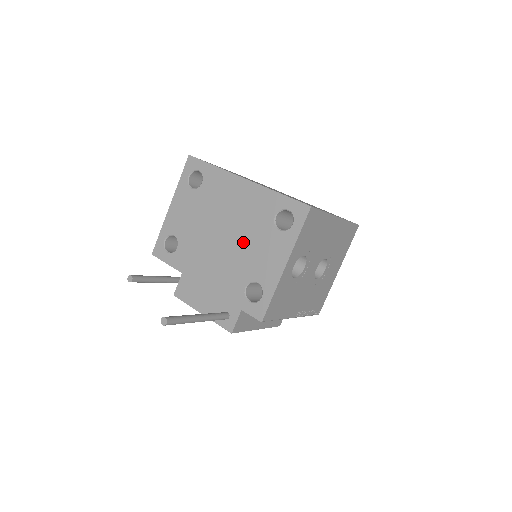
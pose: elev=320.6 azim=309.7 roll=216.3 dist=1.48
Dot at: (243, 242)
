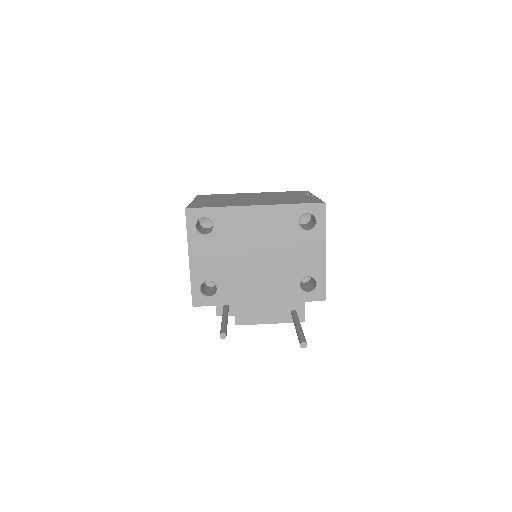
Dot at: (280, 254)
